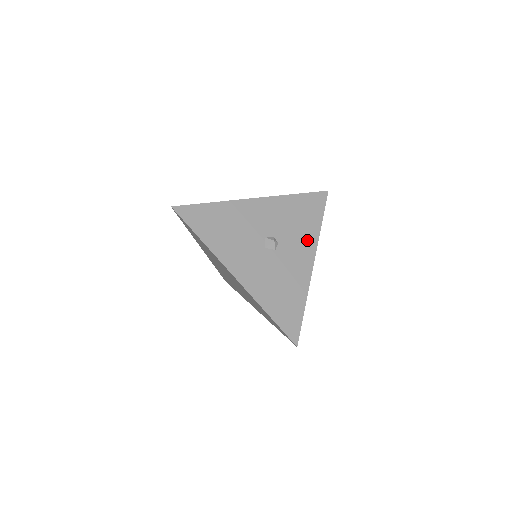
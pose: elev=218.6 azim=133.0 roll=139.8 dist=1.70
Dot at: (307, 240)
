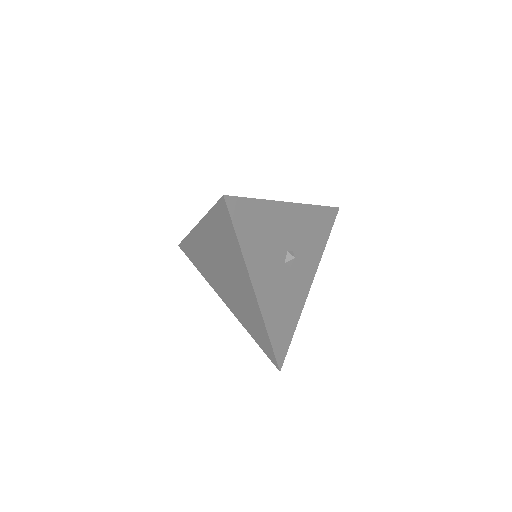
Dot at: (313, 259)
